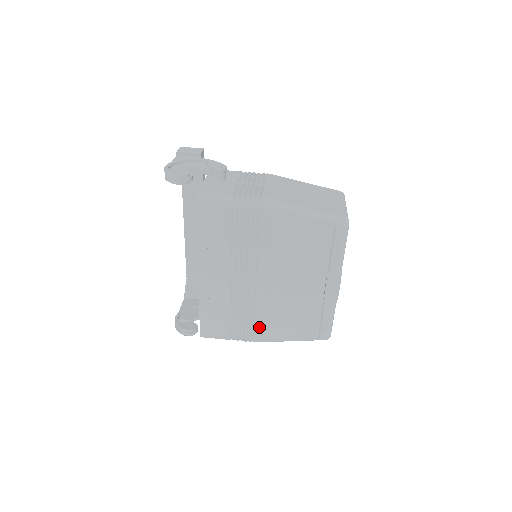
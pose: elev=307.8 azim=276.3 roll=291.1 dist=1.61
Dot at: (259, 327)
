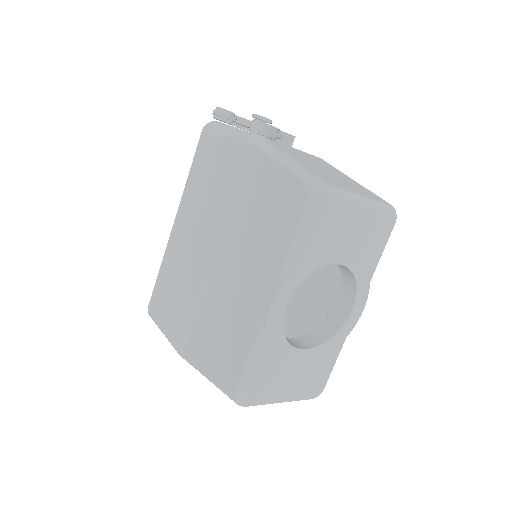
Dot at: (187, 327)
